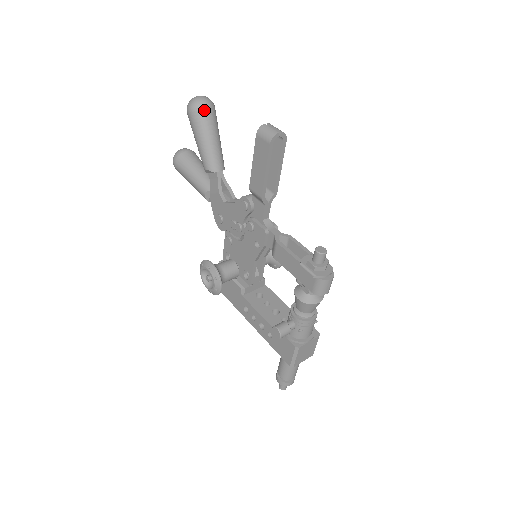
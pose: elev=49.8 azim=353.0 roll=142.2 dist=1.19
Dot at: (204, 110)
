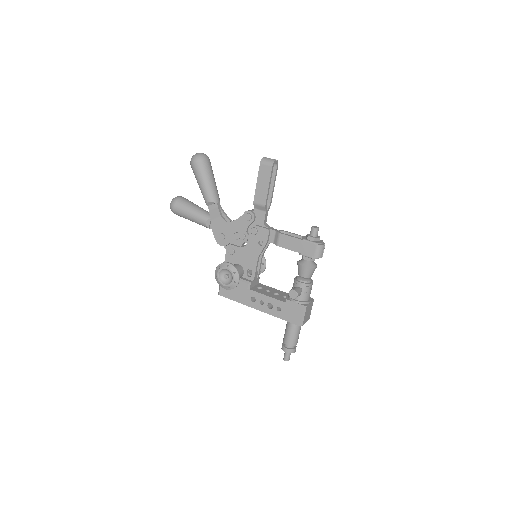
Dot at: (206, 160)
